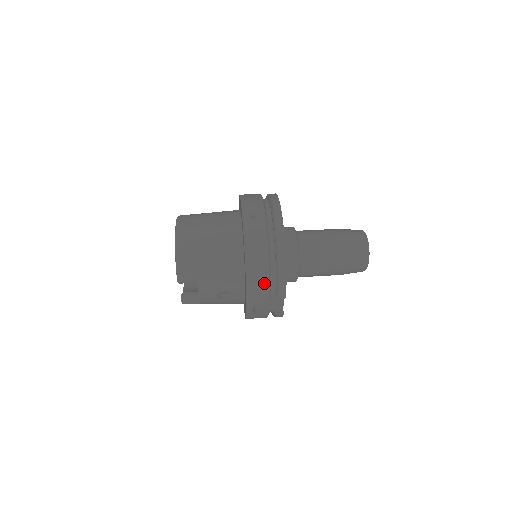
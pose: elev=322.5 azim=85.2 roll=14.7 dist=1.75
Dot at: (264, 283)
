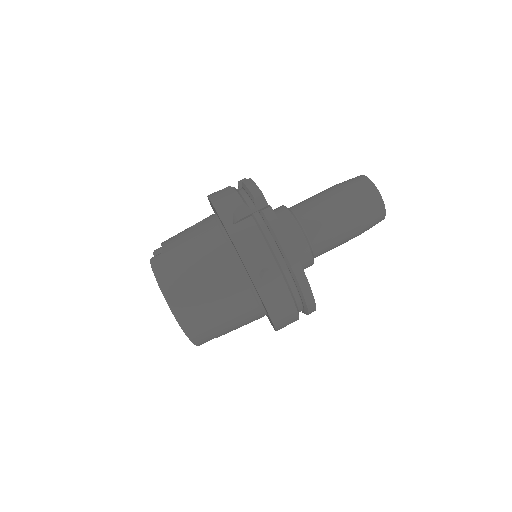
Dot at: (294, 321)
